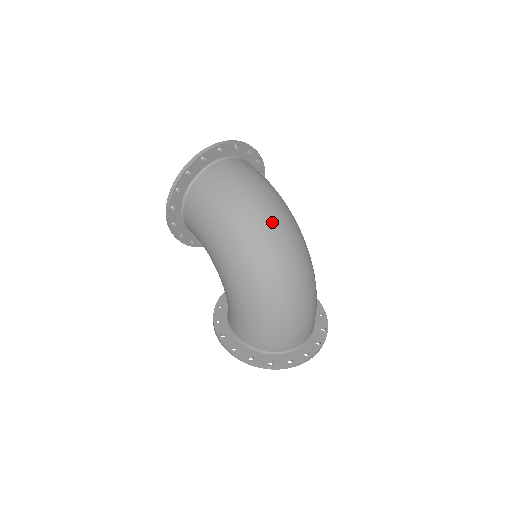
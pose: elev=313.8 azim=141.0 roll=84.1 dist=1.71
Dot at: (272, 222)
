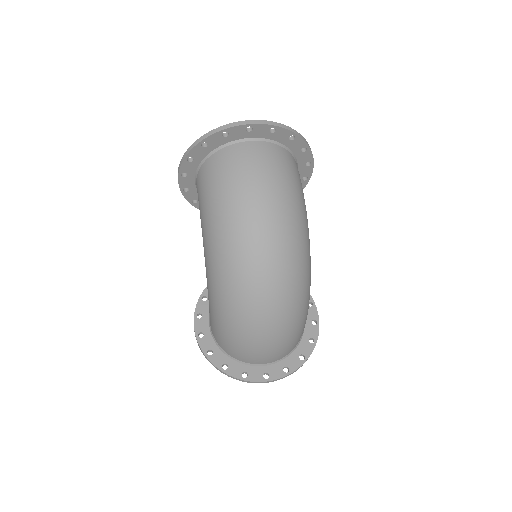
Dot at: (263, 237)
